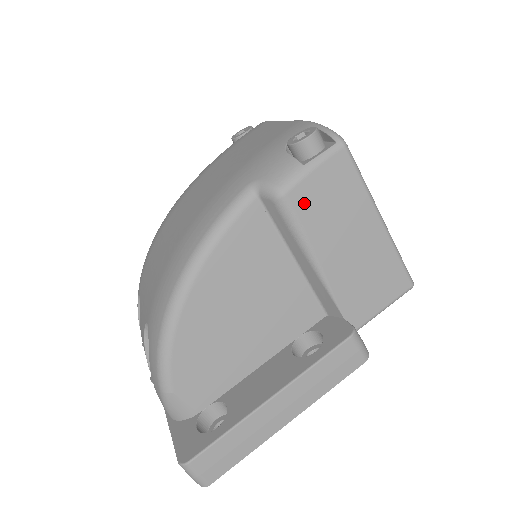
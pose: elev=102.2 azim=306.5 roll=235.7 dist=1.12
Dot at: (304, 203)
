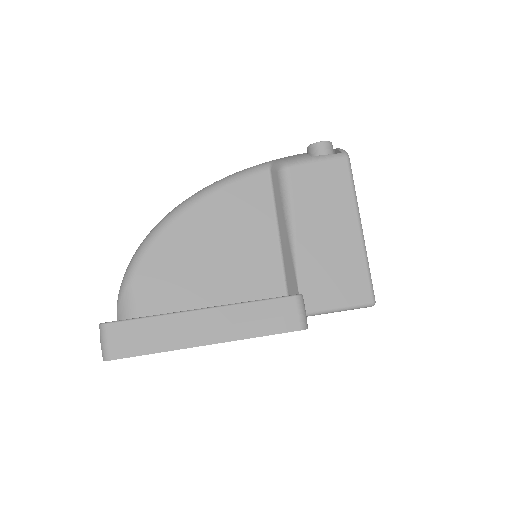
Dot at: (300, 181)
